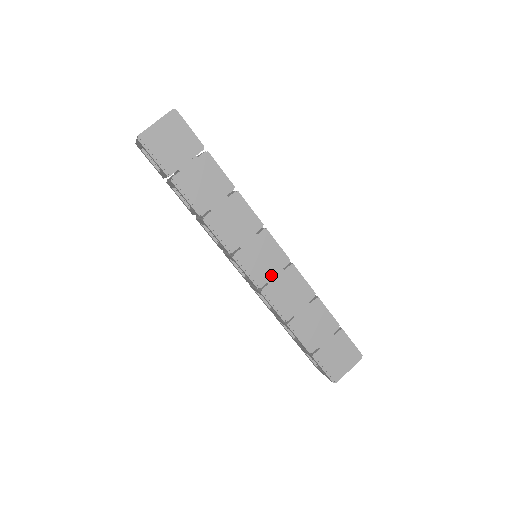
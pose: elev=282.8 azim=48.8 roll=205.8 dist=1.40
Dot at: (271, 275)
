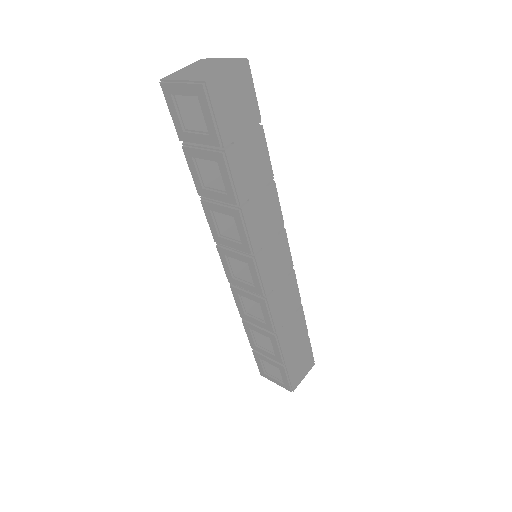
Dot at: (277, 281)
